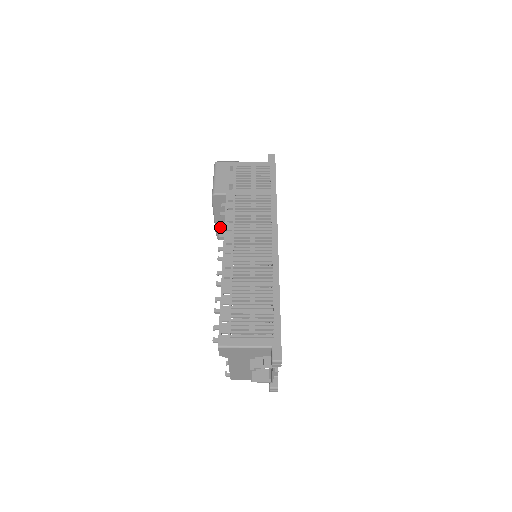
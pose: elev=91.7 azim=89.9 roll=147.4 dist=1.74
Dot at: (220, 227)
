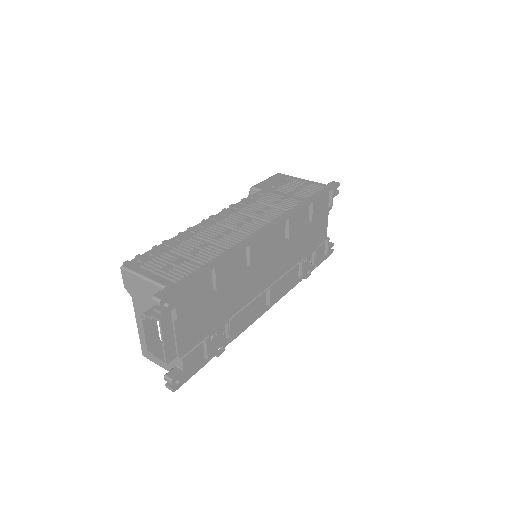
Dot at: (230, 205)
